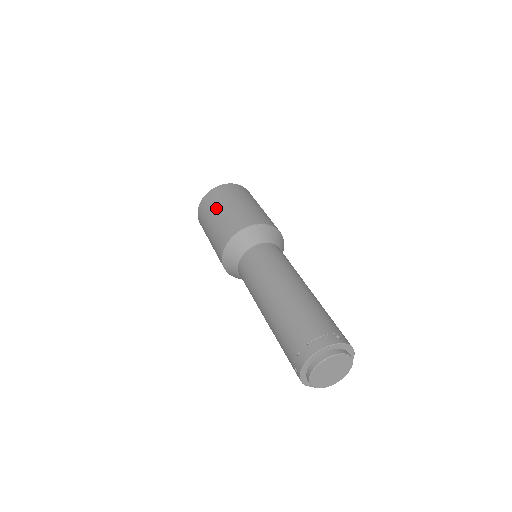
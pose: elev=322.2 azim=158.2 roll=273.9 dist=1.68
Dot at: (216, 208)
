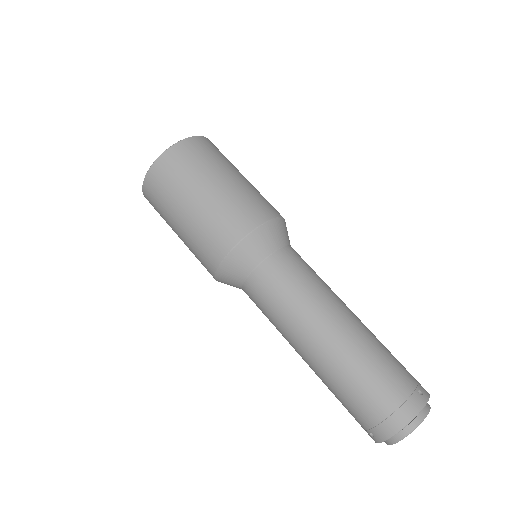
Dot at: (185, 191)
